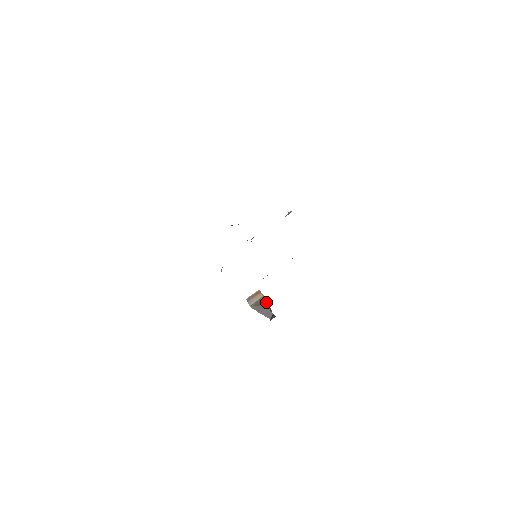
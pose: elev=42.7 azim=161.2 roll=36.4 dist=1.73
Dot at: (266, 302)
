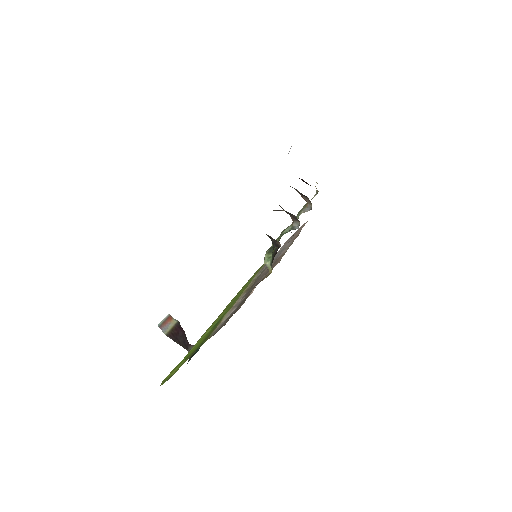
Dot at: (181, 329)
